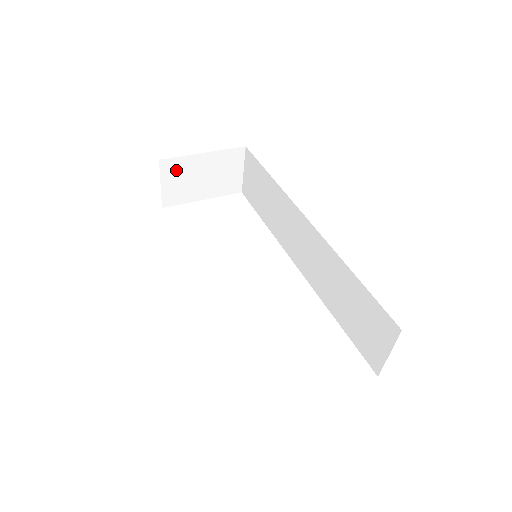
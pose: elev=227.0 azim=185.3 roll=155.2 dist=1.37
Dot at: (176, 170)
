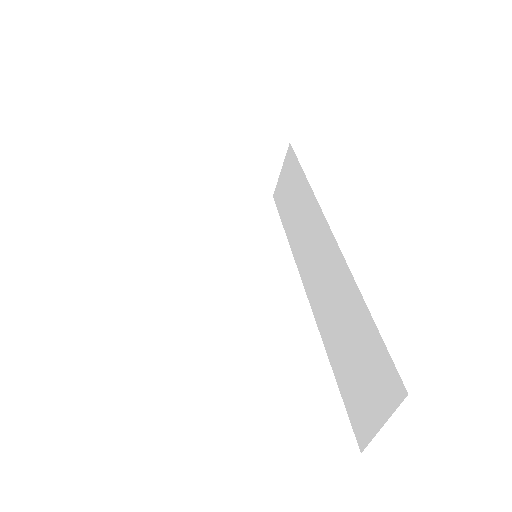
Dot at: (204, 145)
